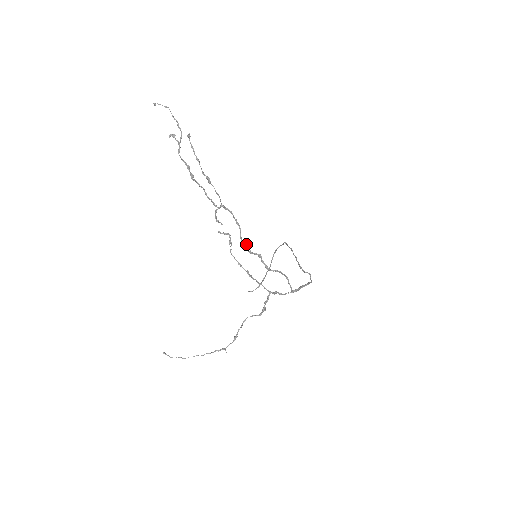
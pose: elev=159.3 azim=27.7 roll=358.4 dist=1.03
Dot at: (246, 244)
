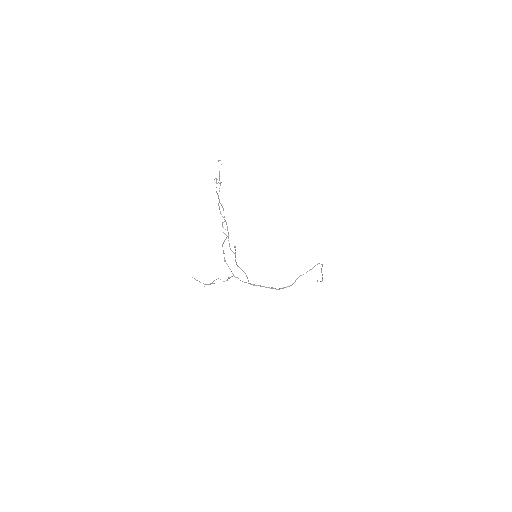
Dot at: (234, 246)
